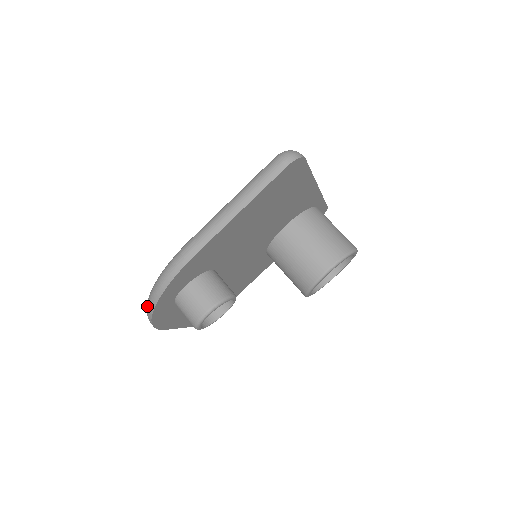
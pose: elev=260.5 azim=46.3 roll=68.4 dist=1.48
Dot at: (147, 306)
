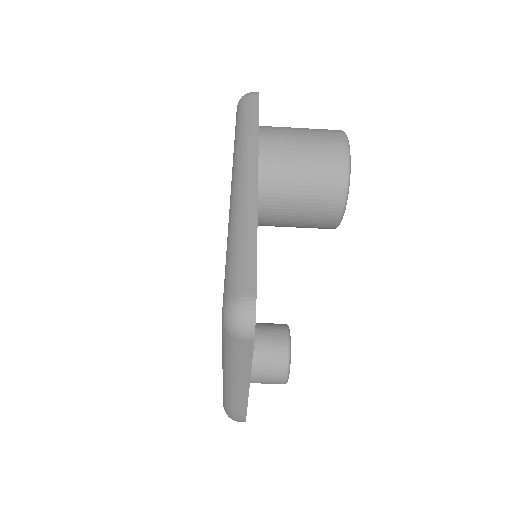
Dot at: occluded
